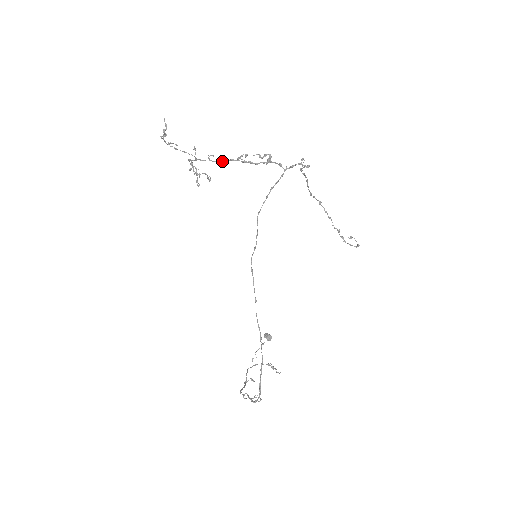
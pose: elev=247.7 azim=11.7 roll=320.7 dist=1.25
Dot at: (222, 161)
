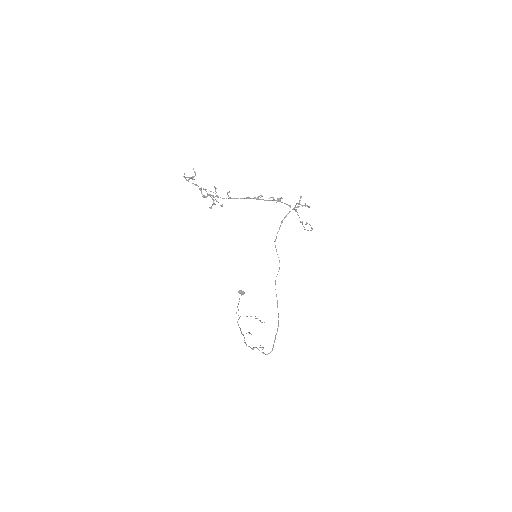
Dot at: (240, 198)
